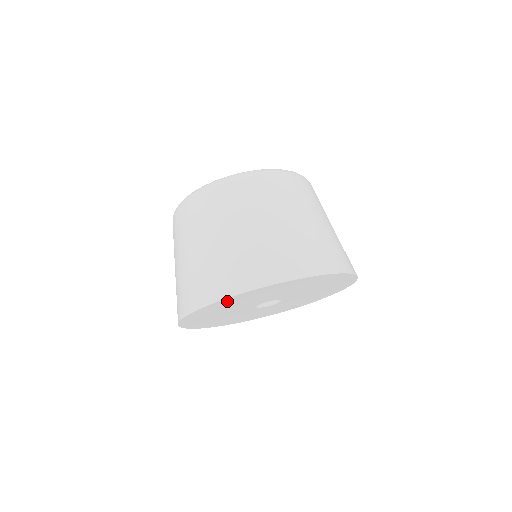
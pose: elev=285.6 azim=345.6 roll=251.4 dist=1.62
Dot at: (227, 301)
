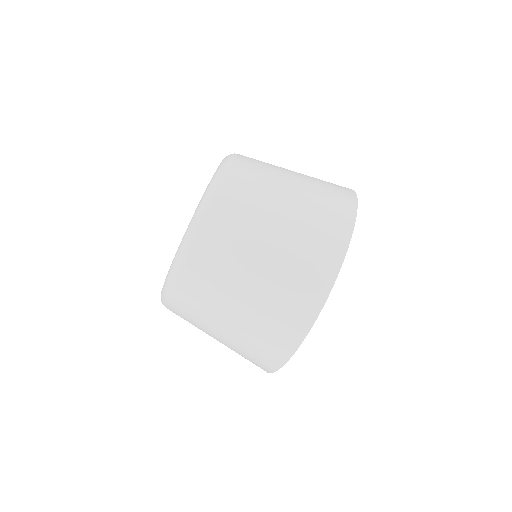
Dot at: occluded
